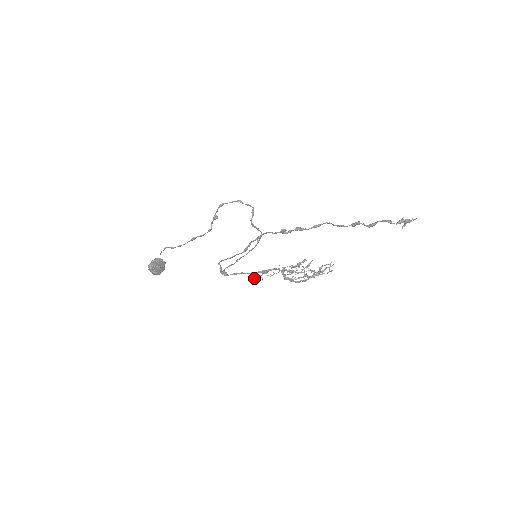
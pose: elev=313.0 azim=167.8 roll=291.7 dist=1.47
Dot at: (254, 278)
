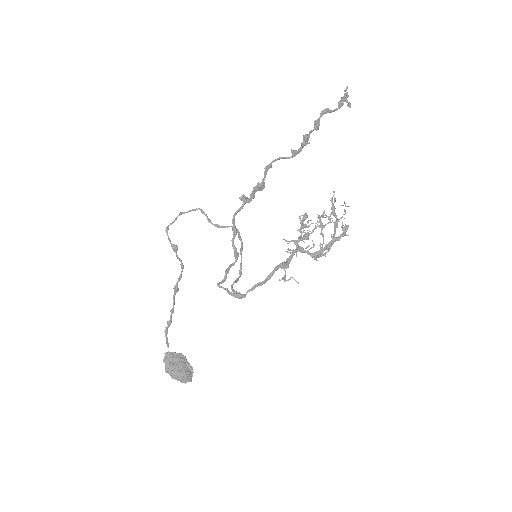
Dot at: (279, 280)
